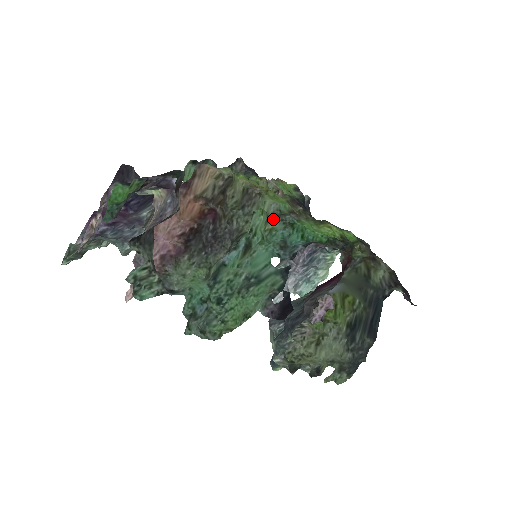
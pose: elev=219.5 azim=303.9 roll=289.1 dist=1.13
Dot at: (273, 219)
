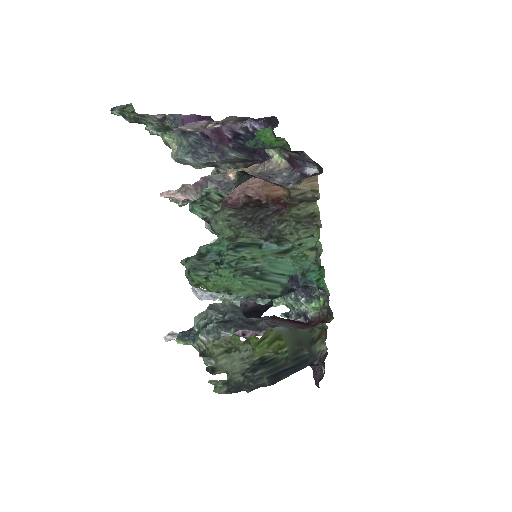
Dot at: (315, 251)
